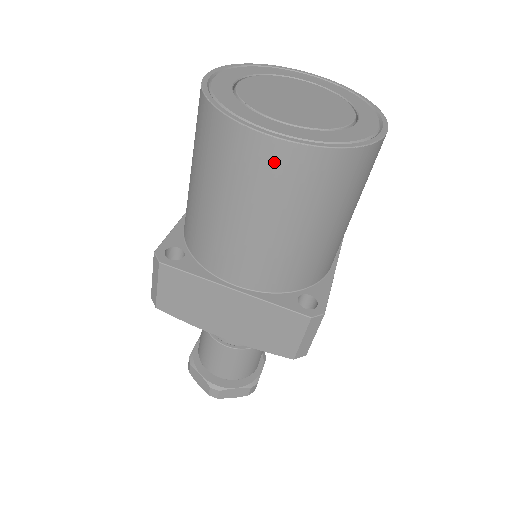
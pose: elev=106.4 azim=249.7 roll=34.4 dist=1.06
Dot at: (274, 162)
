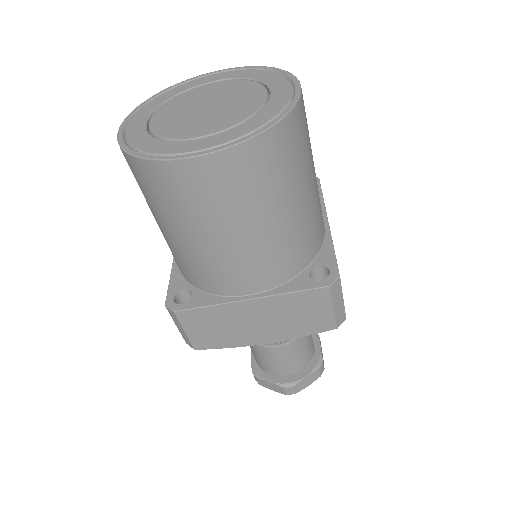
Dot at: (215, 176)
